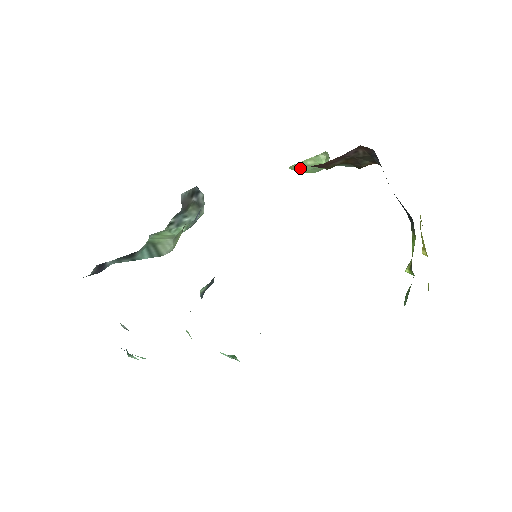
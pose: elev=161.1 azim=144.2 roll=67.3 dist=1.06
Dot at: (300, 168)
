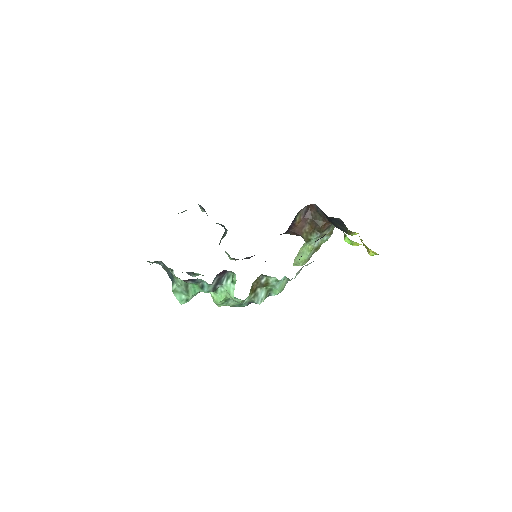
Dot at: (297, 258)
